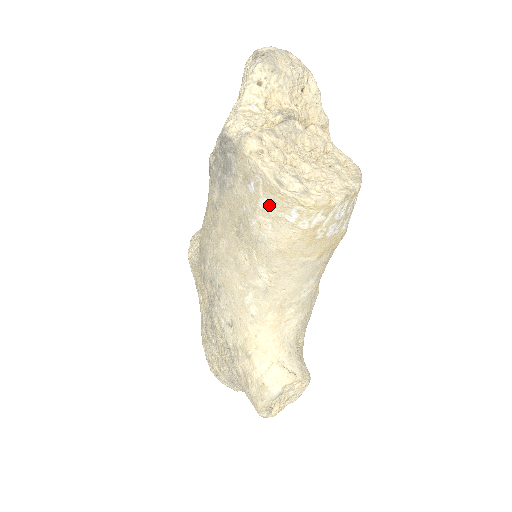
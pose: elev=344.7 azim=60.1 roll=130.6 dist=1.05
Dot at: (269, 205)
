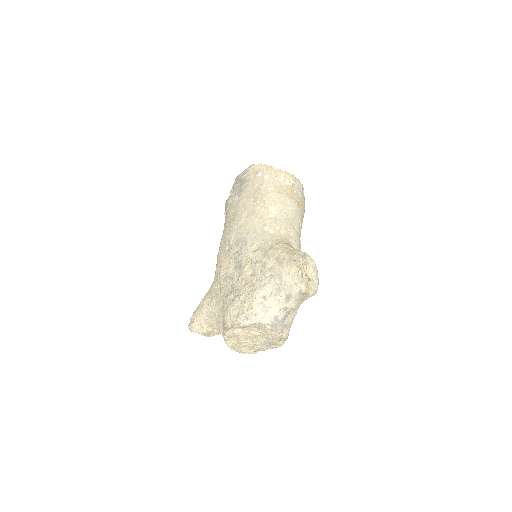
Dot at: (270, 176)
